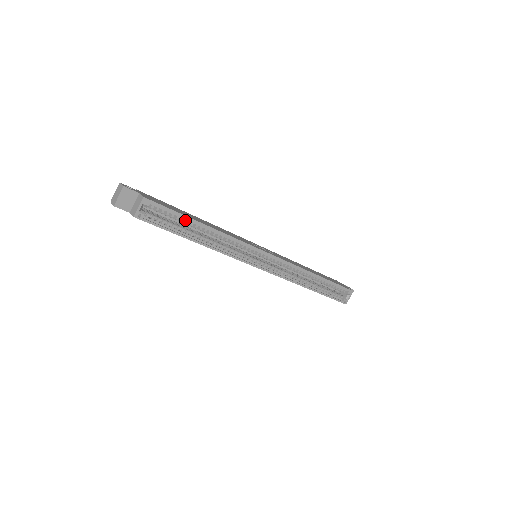
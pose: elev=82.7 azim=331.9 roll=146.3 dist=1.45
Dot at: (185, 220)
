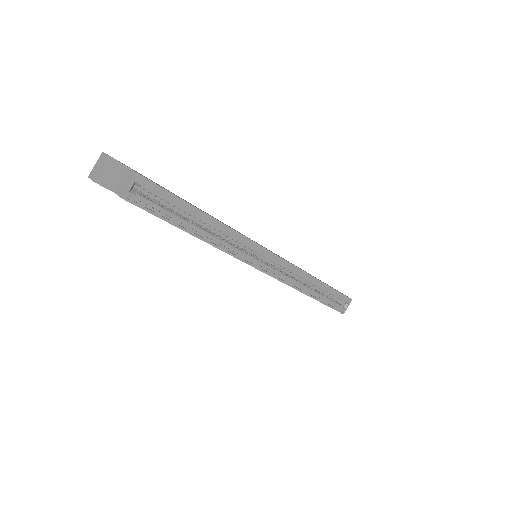
Dot at: (183, 207)
